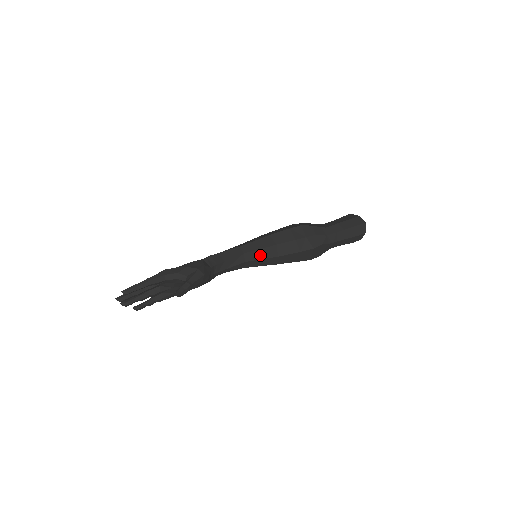
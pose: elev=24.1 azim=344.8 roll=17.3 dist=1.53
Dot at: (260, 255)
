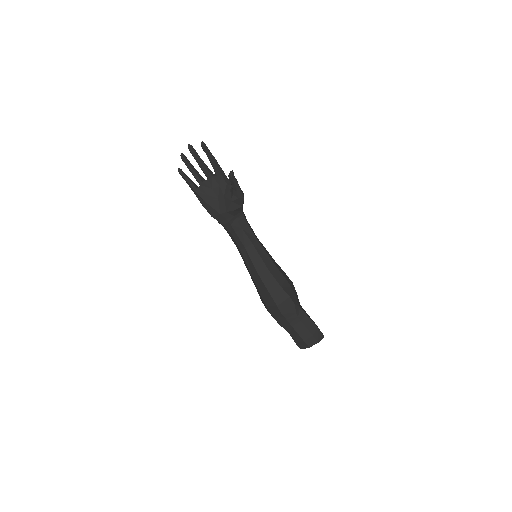
Dot at: (262, 254)
